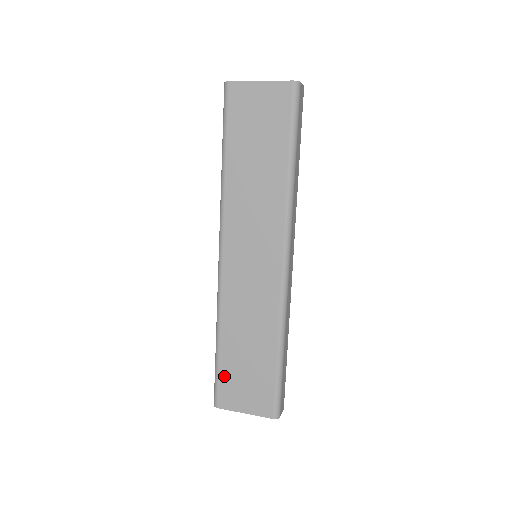
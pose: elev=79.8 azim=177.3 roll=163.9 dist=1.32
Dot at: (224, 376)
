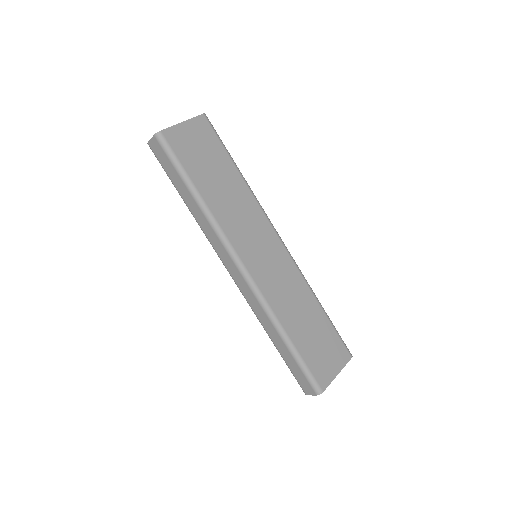
Dot at: (310, 361)
